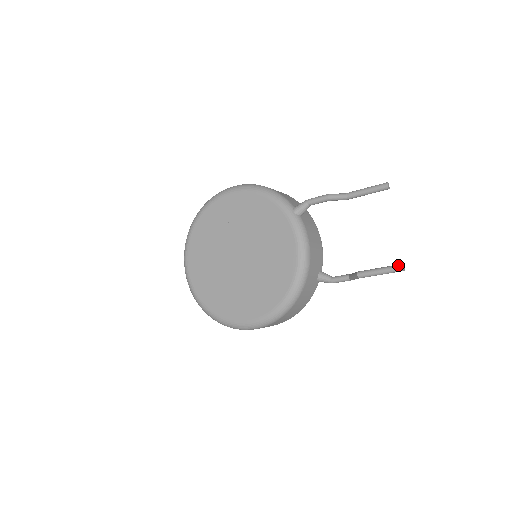
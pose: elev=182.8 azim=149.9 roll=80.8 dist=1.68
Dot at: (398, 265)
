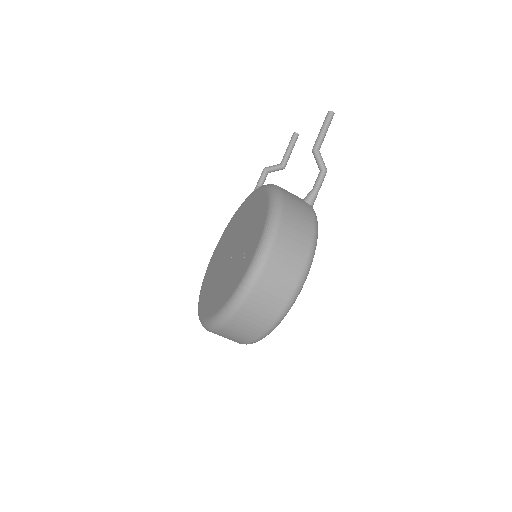
Dot at: (326, 116)
